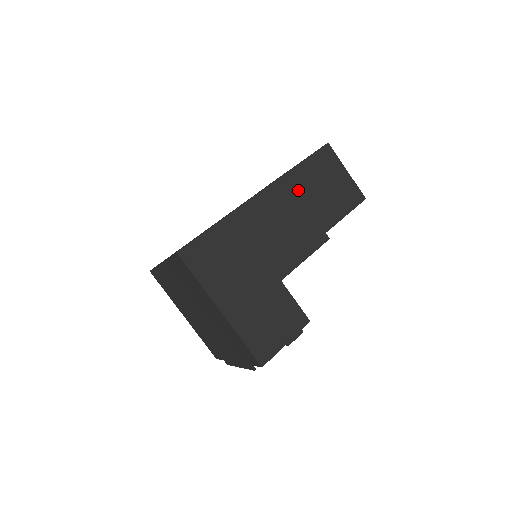
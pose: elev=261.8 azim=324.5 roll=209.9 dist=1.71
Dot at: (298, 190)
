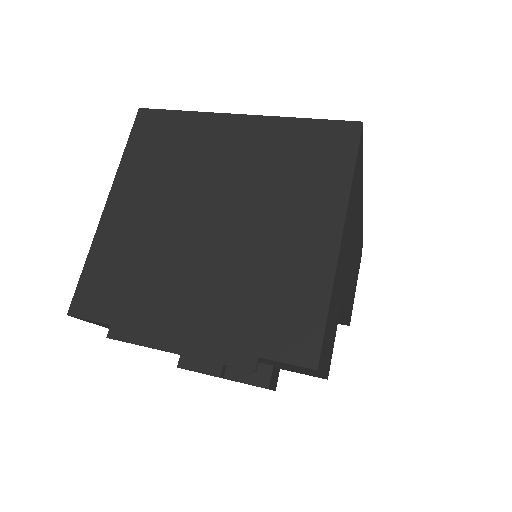
Dot at: (358, 248)
